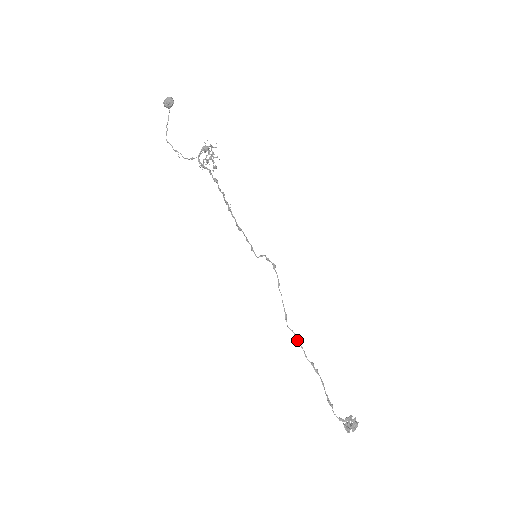
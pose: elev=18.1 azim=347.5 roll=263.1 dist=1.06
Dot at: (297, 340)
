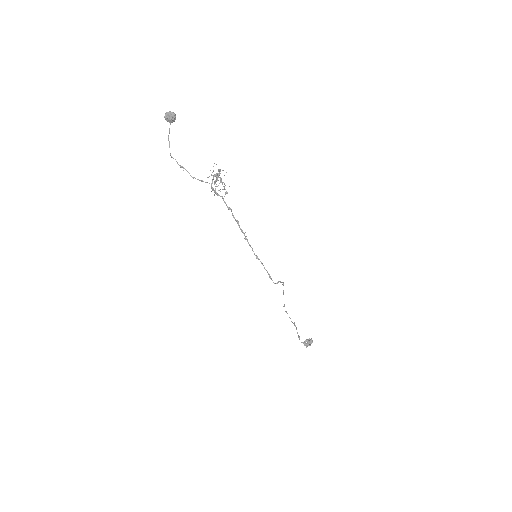
Dot at: occluded
